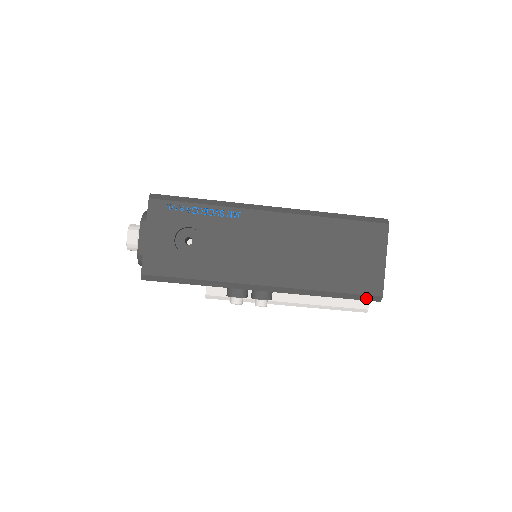
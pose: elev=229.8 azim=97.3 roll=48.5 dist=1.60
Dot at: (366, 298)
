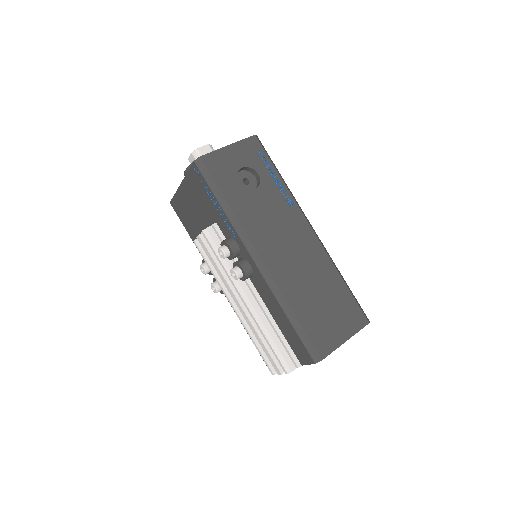
Dot at: (310, 348)
